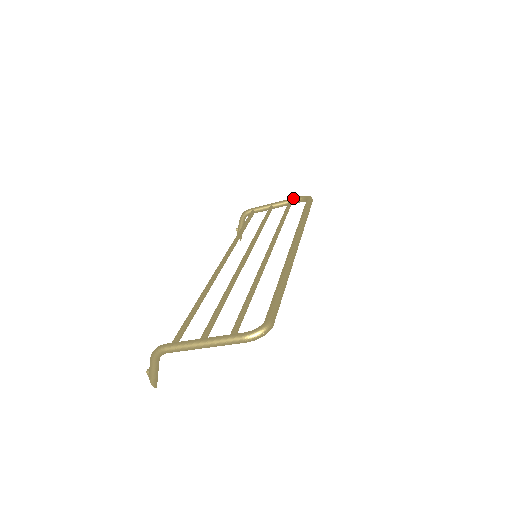
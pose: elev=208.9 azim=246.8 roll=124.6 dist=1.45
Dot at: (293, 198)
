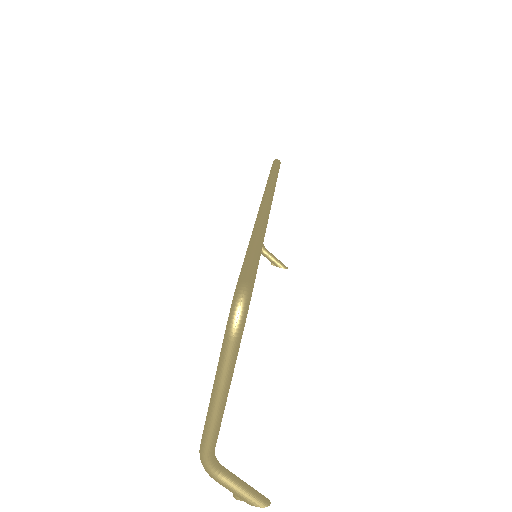
Dot at: occluded
